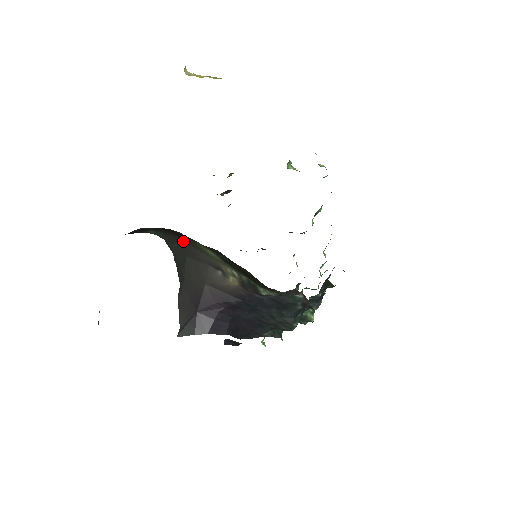
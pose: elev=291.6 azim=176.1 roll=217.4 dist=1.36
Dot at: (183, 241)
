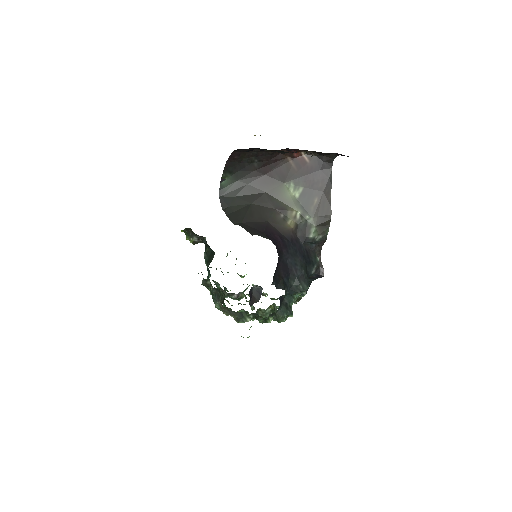
Dot at: (260, 189)
